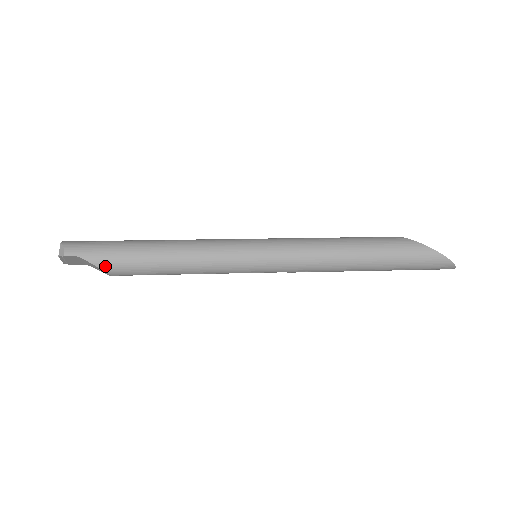
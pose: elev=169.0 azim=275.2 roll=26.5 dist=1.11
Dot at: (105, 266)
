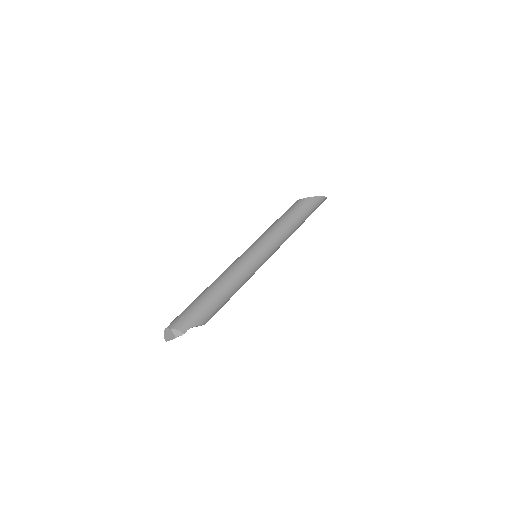
Dot at: (205, 321)
